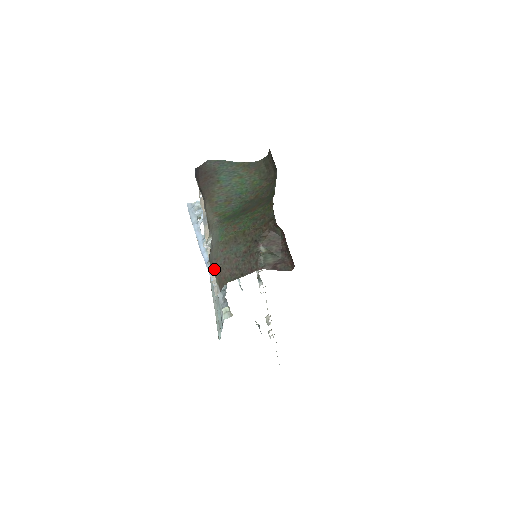
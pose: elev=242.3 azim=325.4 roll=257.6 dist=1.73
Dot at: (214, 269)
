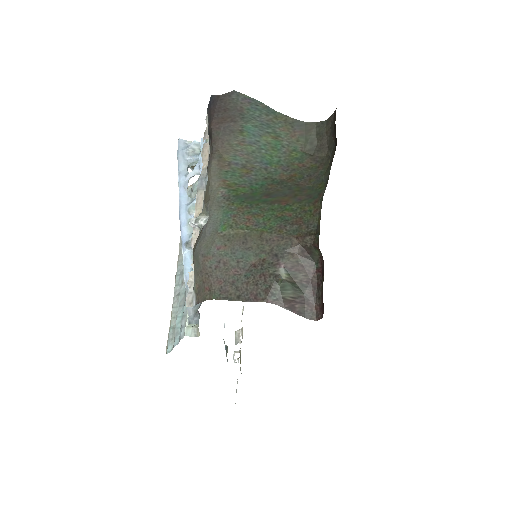
Dot at: (197, 269)
